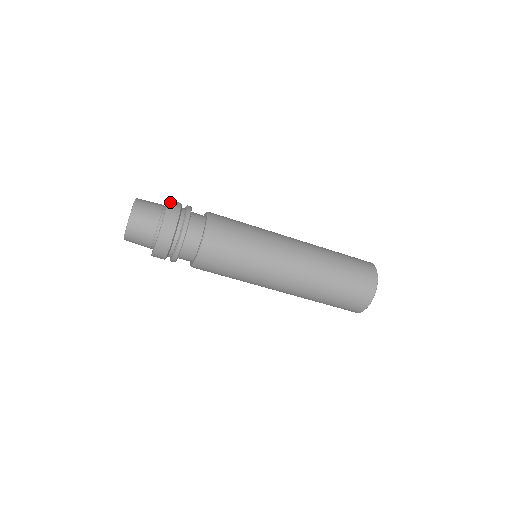
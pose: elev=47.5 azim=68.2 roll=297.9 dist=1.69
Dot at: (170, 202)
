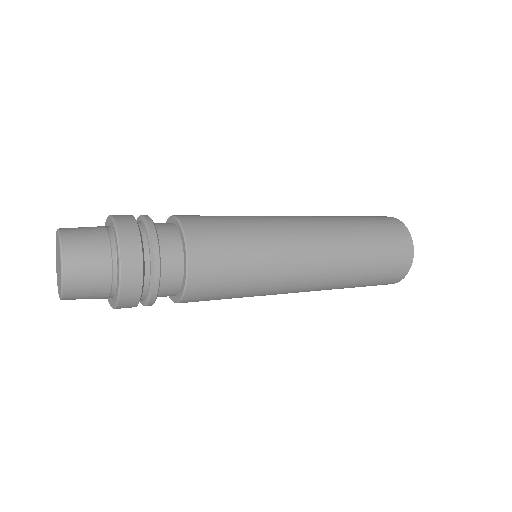
Dot at: (123, 268)
